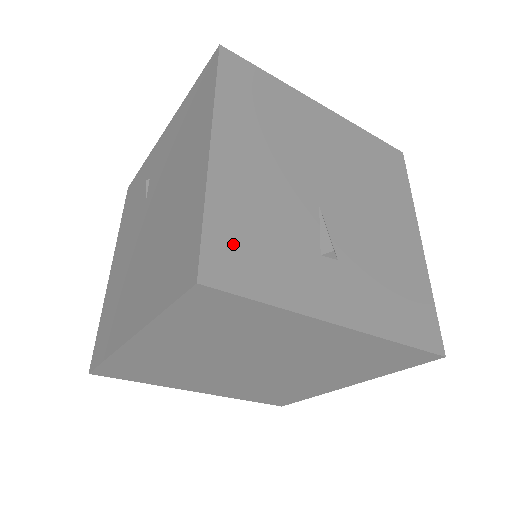
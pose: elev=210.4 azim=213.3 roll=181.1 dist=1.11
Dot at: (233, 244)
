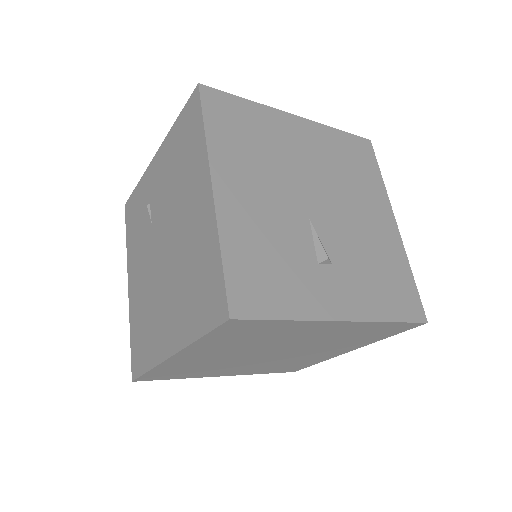
Dot at: (249, 276)
